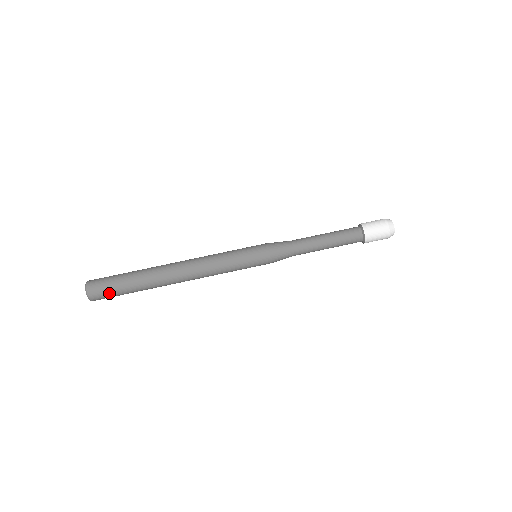
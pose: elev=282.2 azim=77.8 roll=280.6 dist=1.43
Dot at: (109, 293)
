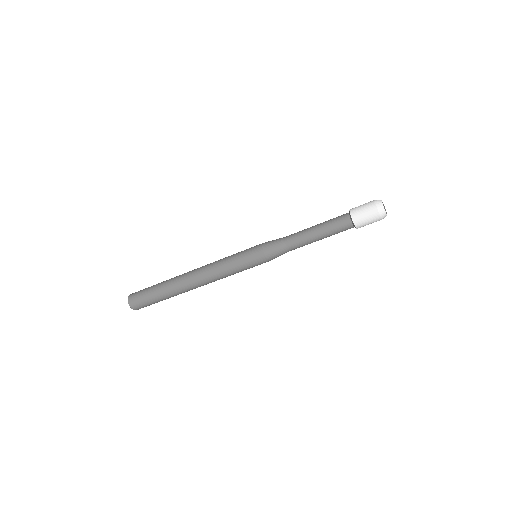
Dot at: occluded
